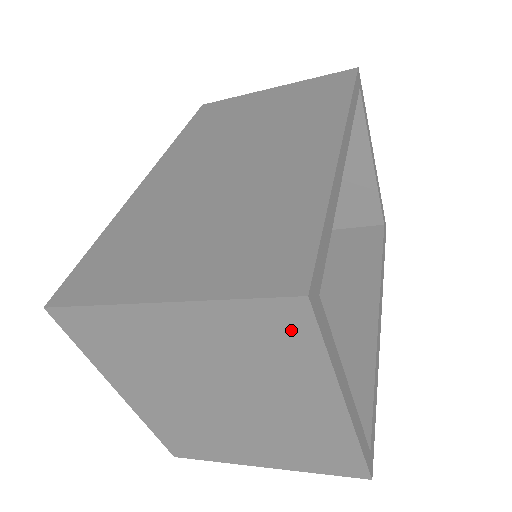
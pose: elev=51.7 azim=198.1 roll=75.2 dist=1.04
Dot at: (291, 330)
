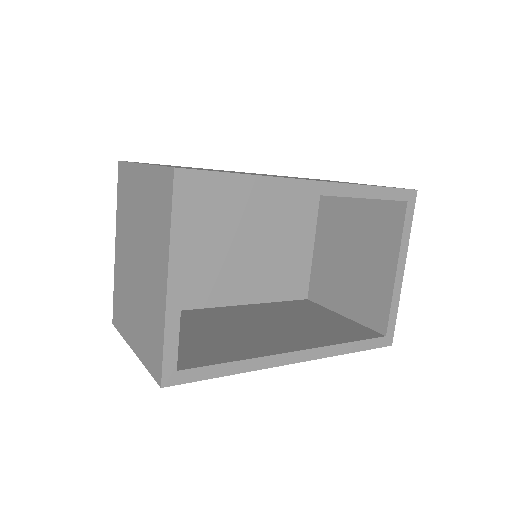
Dot at: (166, 196)
